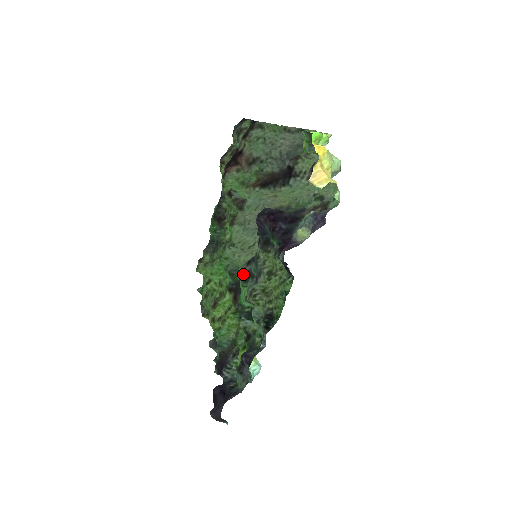
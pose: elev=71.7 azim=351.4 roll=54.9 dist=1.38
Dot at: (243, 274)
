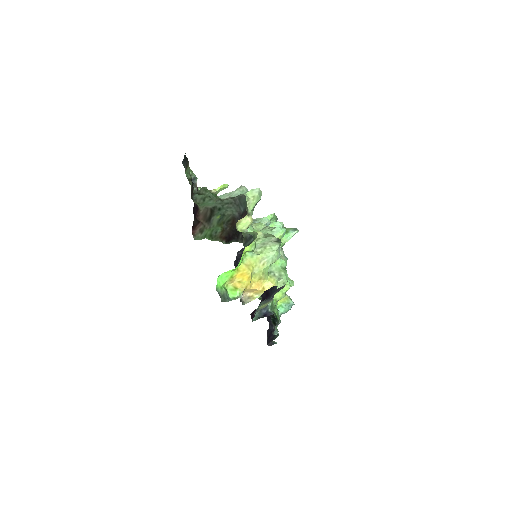
Dot at: occluded
